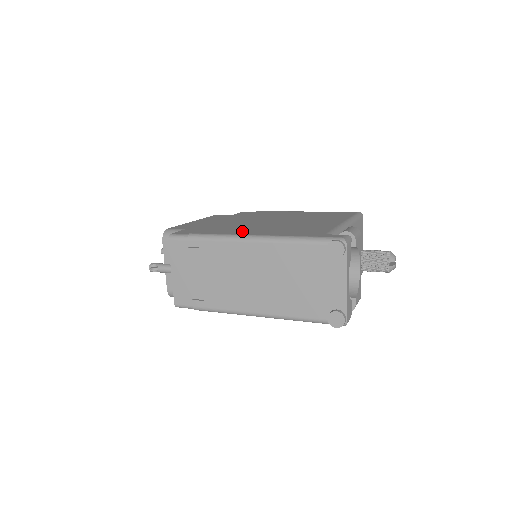
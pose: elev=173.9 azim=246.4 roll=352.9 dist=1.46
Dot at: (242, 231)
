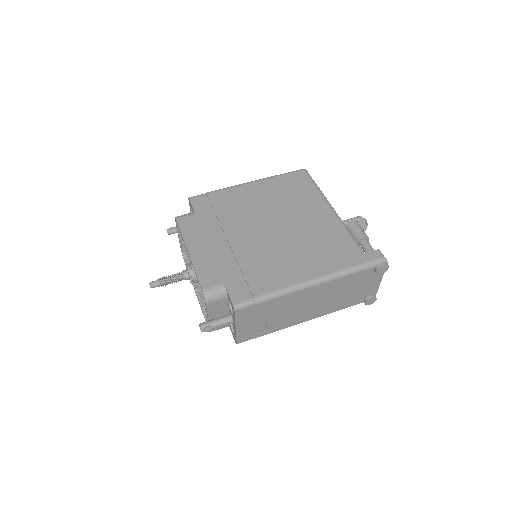
Dot at: (291, 272)
